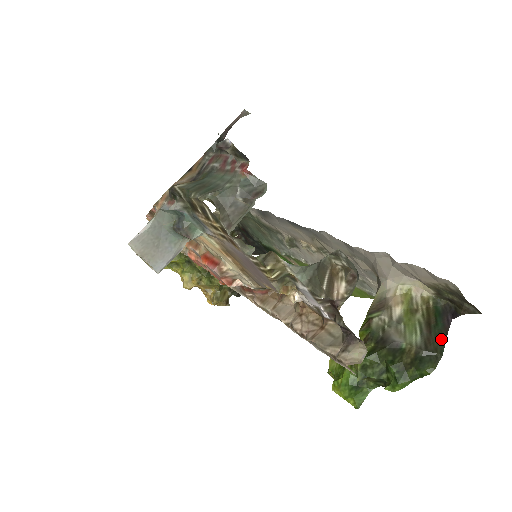
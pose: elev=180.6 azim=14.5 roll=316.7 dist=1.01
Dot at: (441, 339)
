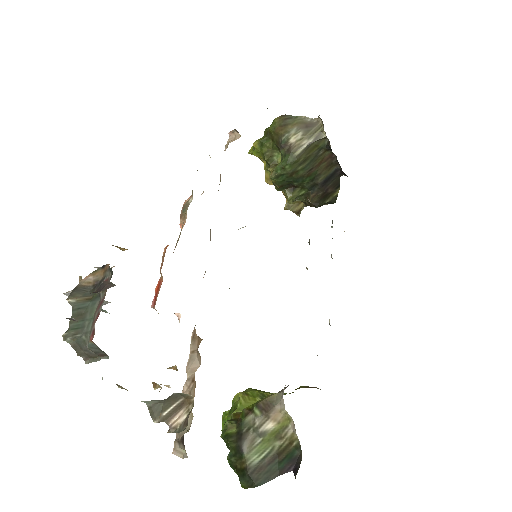
Dot at: (268, 476)
